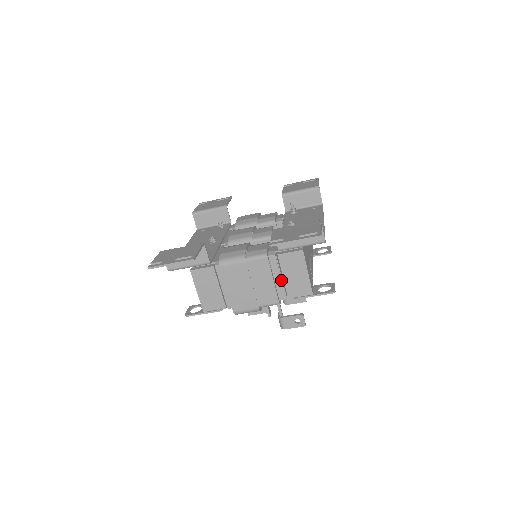
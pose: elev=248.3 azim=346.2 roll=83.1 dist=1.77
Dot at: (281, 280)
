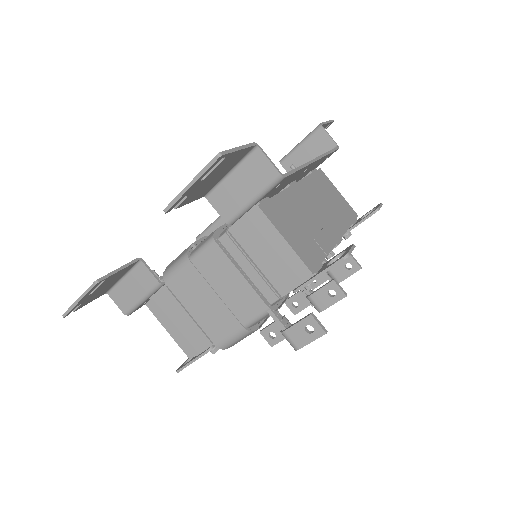
Dot at: (255, 270)
